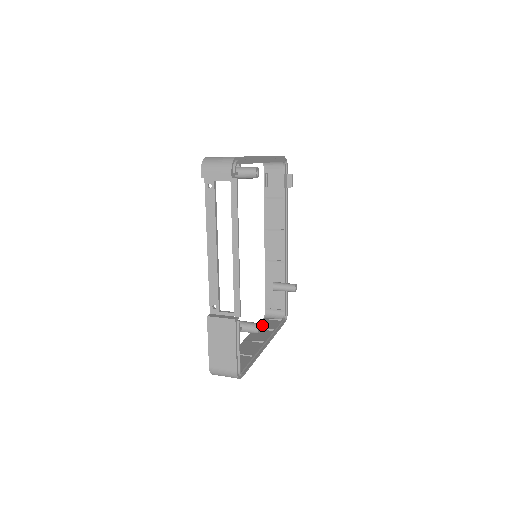
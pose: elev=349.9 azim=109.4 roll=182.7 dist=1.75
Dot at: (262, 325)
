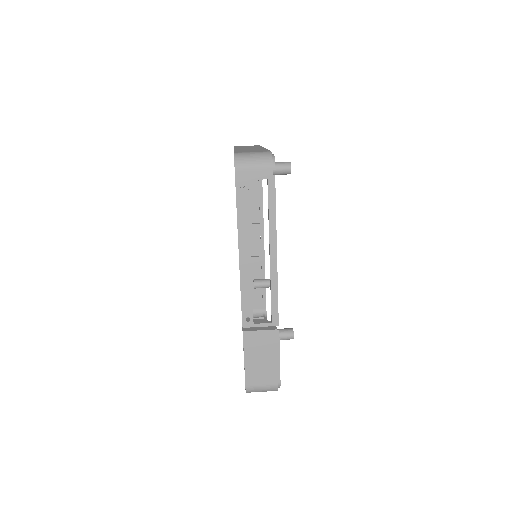
Dot at: occluded
